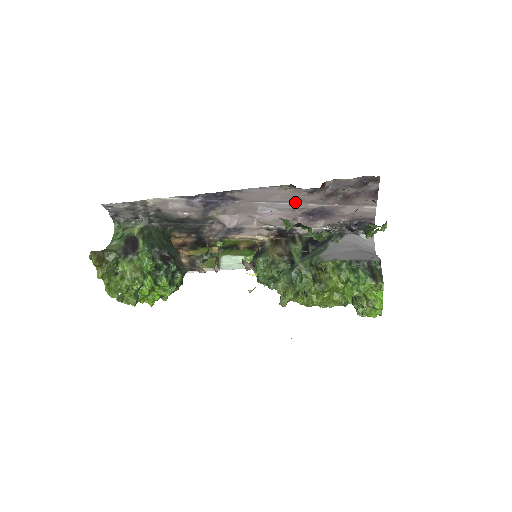
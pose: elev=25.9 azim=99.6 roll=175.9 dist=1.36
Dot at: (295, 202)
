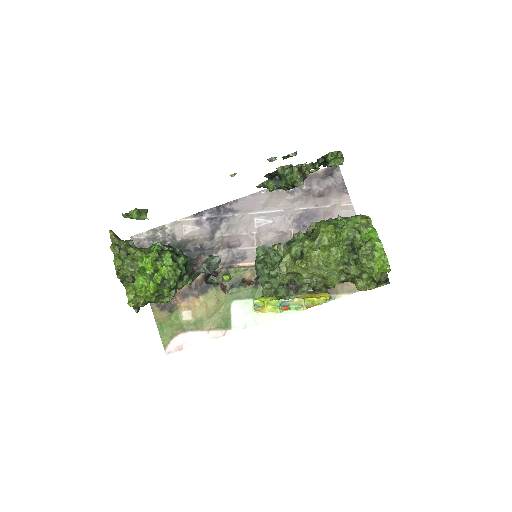
Dot at: (283, 208)
